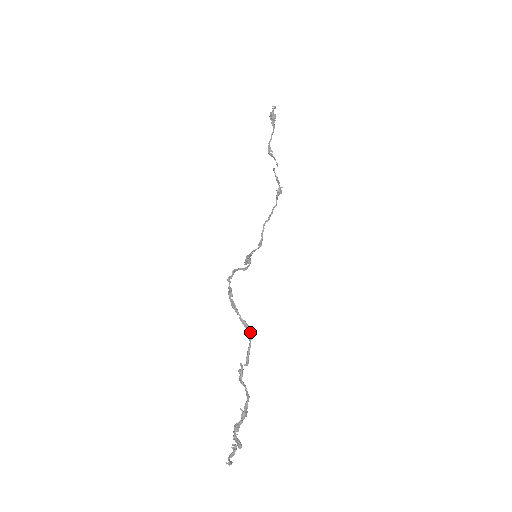
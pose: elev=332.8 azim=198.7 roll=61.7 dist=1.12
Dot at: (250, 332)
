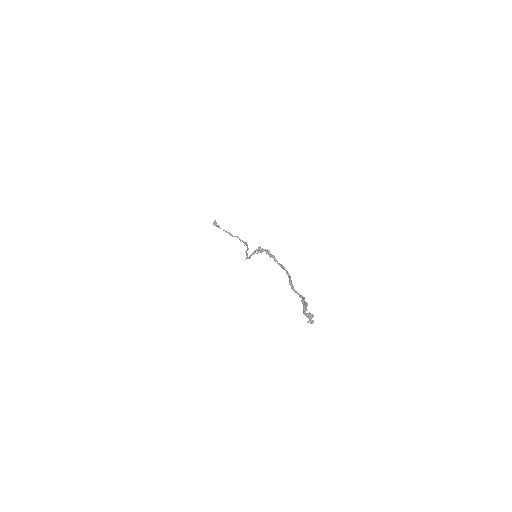
Dot at: (287, 271)
